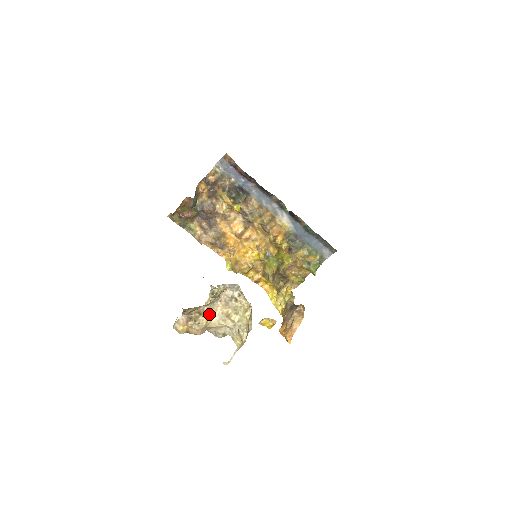
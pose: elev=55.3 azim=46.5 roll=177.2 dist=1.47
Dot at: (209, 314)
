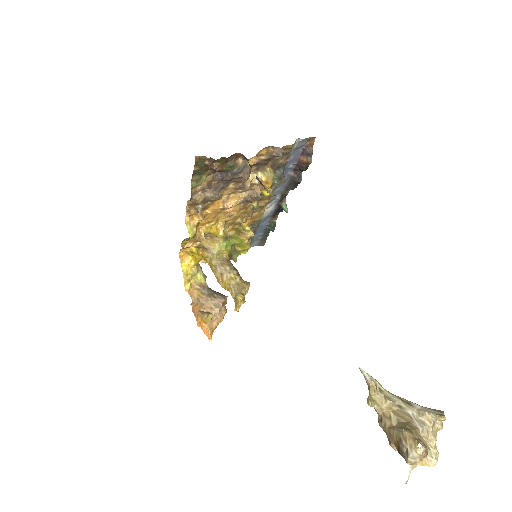
Dot at: occluded
